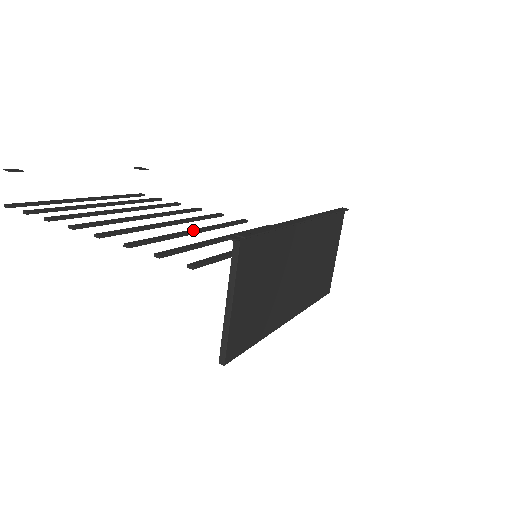
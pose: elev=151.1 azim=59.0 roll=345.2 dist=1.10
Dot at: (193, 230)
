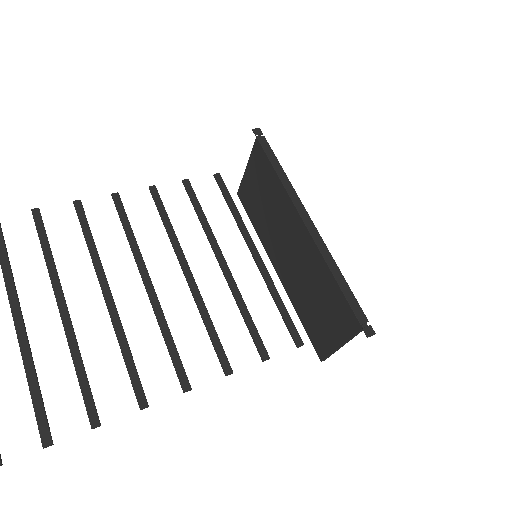
Dot at: (190, 278)
